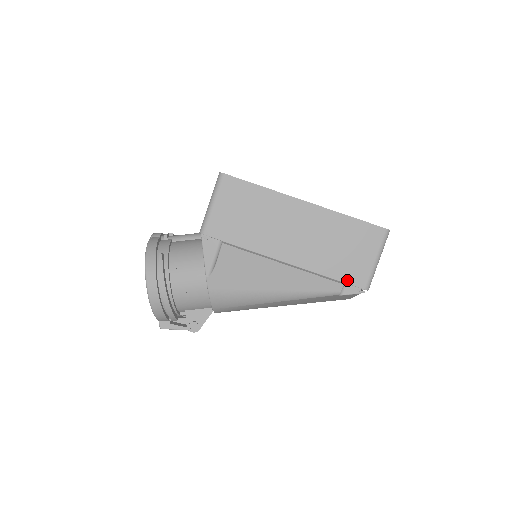
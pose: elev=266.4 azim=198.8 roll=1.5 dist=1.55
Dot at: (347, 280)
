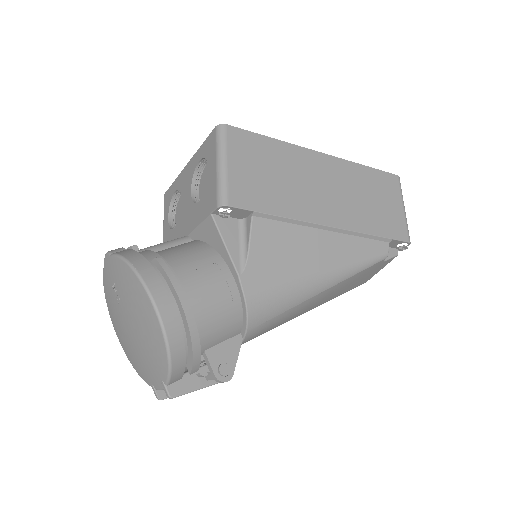
Dot at: (392, 235)
